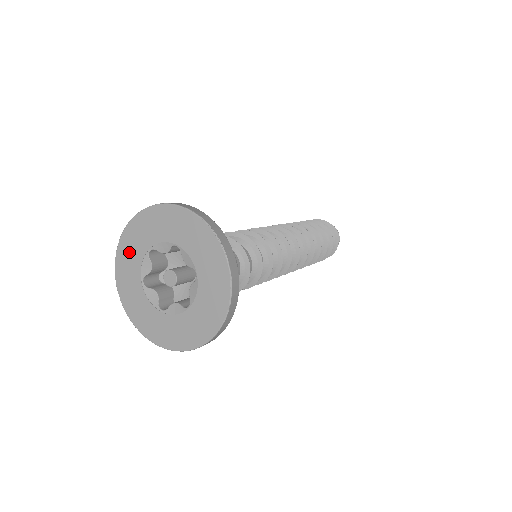
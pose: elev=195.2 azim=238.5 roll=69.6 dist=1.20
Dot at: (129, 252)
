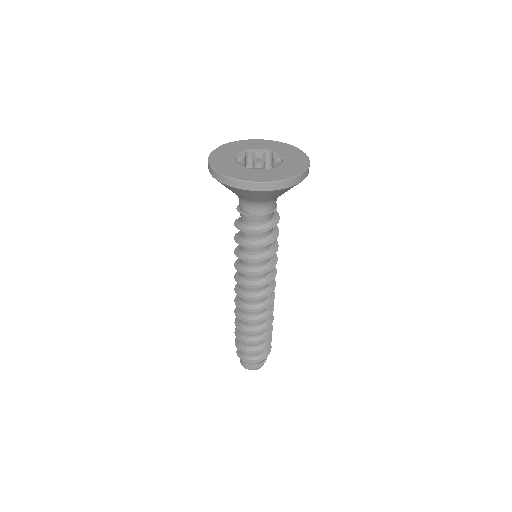
Dot at: (229, 148)
